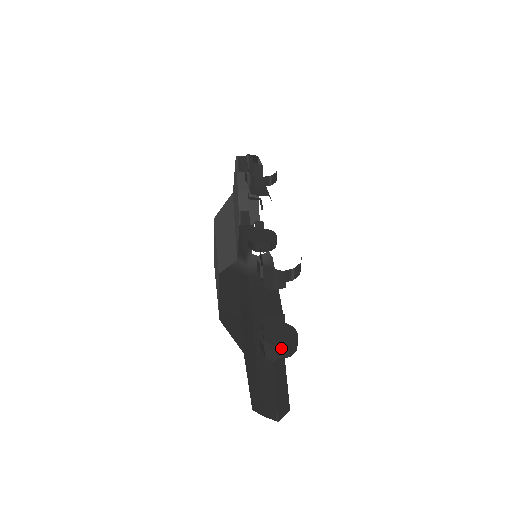
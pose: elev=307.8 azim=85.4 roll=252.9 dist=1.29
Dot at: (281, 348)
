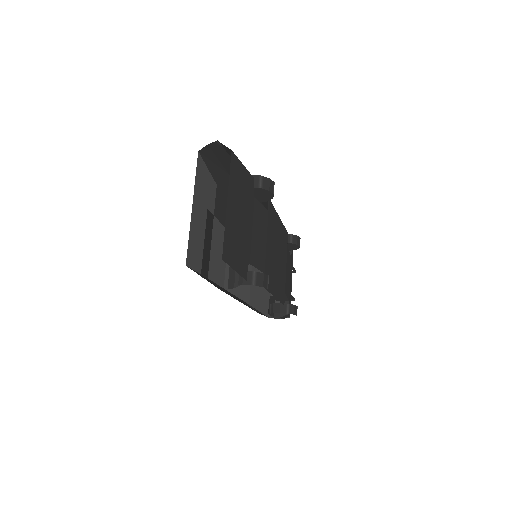
Dot at: occluded
